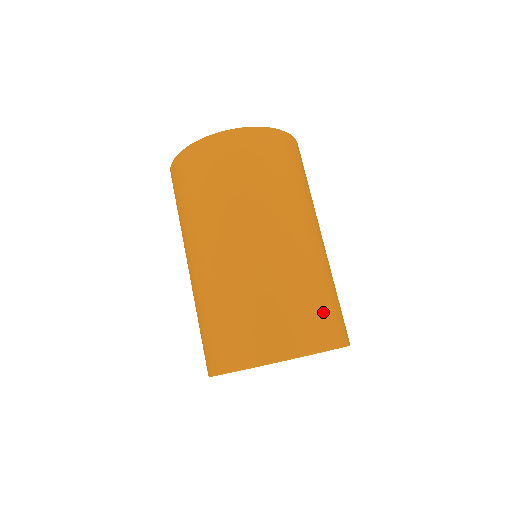
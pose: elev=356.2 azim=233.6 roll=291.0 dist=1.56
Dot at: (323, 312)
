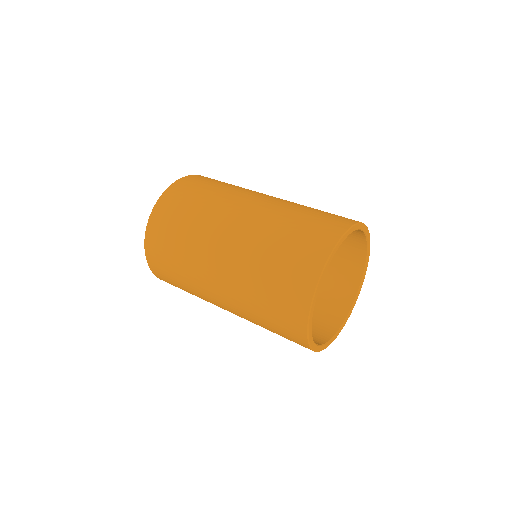
Dot at: (331, 214)
